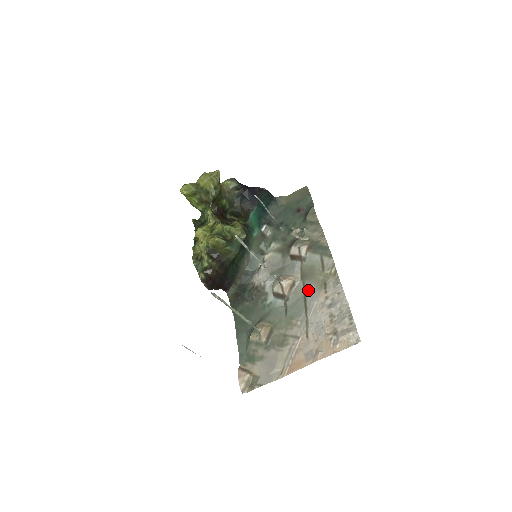
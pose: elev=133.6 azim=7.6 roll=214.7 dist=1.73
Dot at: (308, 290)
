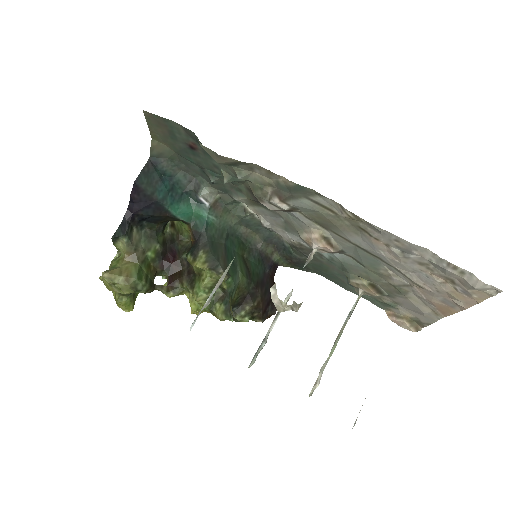
Dot at: (352, 240)
